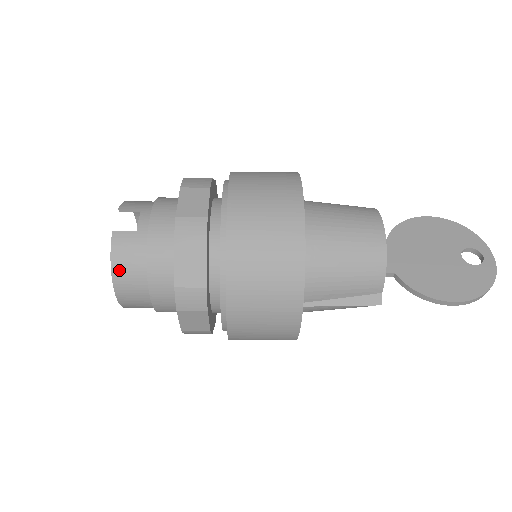
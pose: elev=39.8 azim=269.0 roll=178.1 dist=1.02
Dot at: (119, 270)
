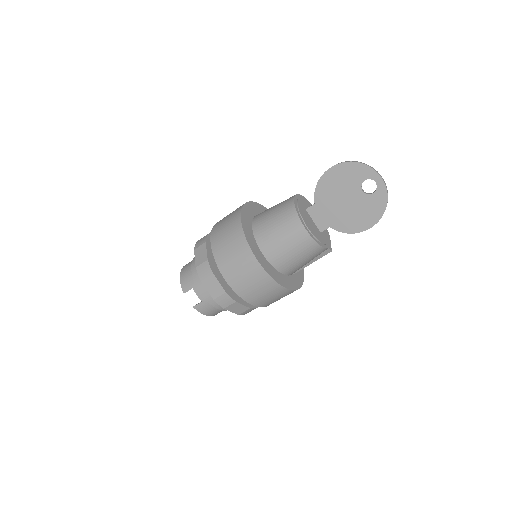
Dot at: (210, 314)
